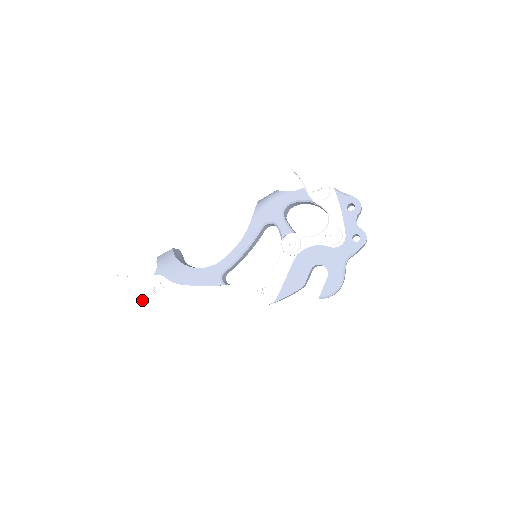
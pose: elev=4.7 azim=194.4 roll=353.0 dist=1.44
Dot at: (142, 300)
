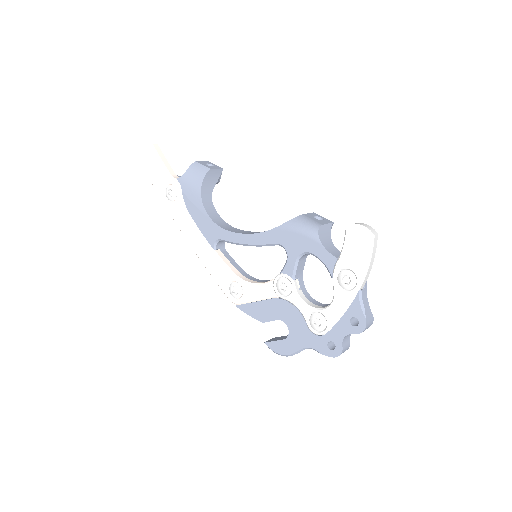
Dot at: (157, 188)
